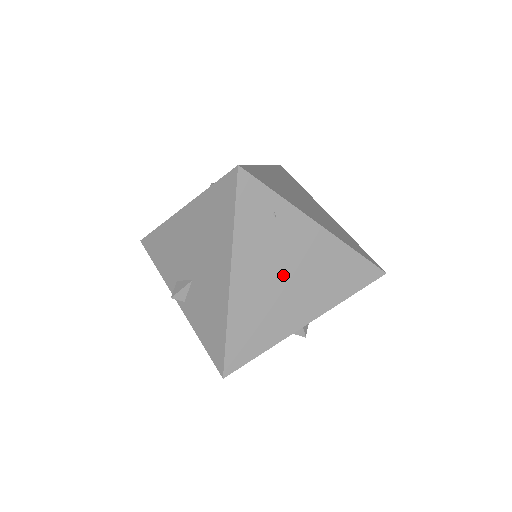
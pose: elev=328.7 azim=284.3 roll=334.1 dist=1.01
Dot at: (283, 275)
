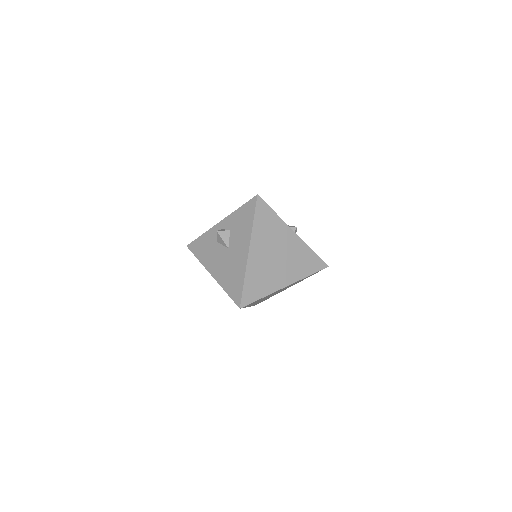
Dot at: occluded
